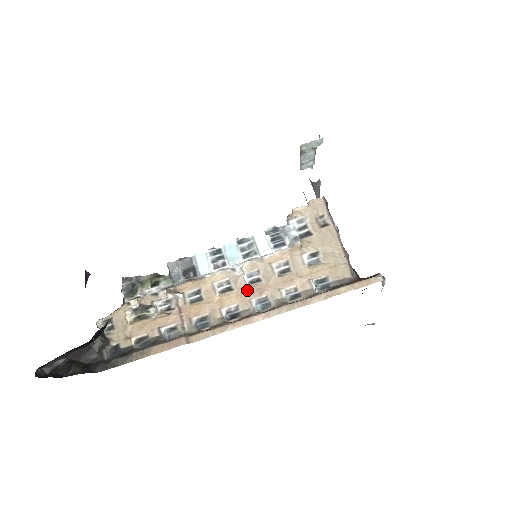
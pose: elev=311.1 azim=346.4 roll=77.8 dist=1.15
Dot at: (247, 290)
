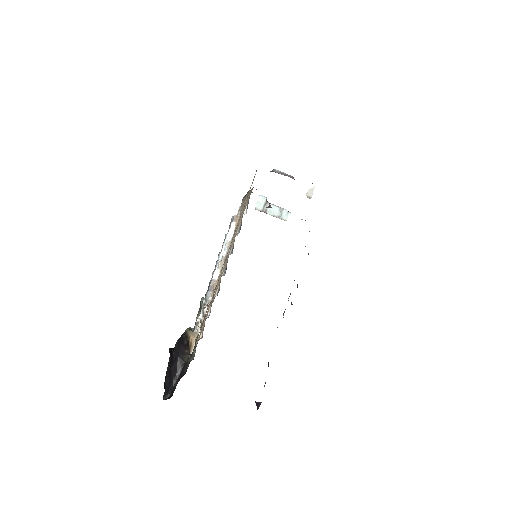
Dot at: (227, 257)
